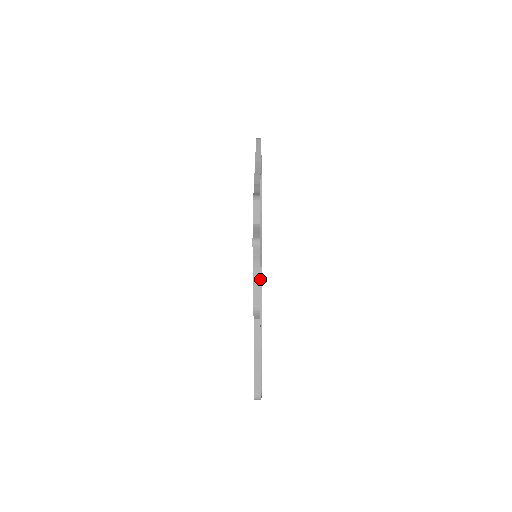
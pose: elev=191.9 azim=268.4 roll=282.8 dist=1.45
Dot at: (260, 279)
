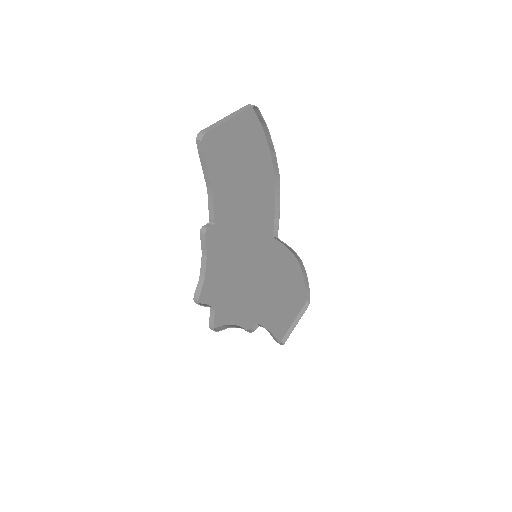
Dot at: (282, 242)
